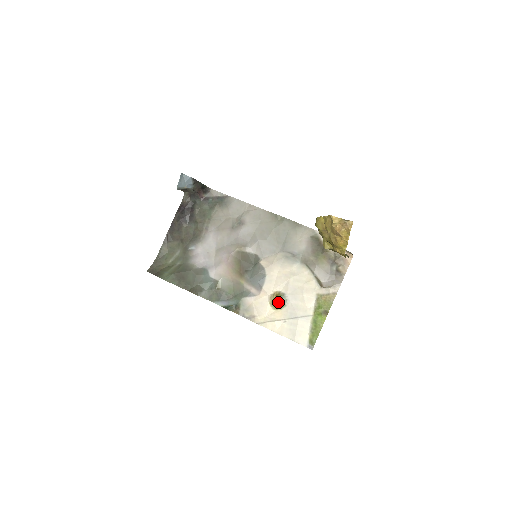
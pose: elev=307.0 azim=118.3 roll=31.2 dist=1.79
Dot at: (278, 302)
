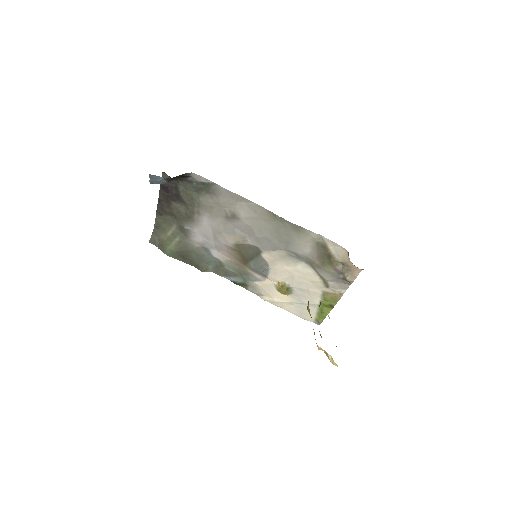
Dot at: (284, 291)
